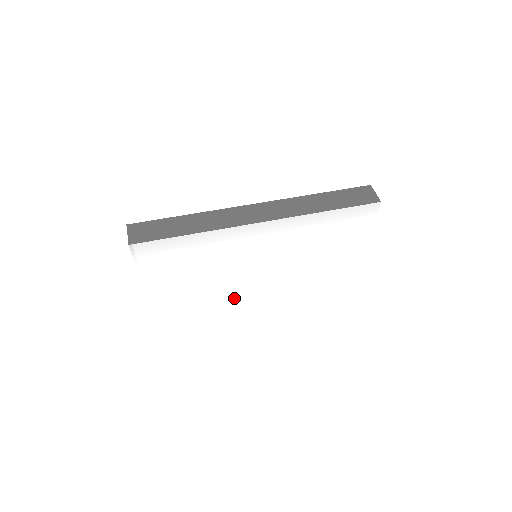
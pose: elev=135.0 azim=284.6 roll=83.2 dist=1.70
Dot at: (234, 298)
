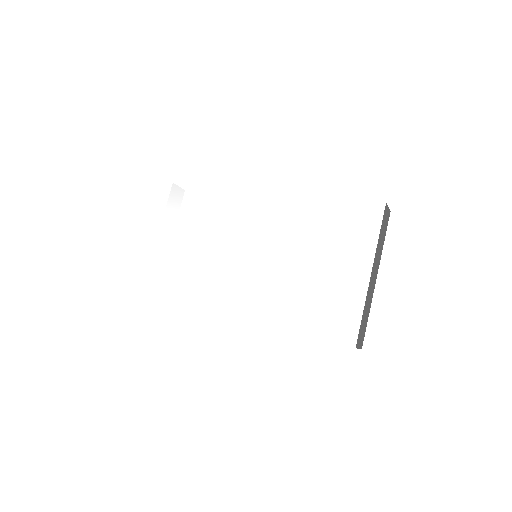
Dot at: (215, 301)
